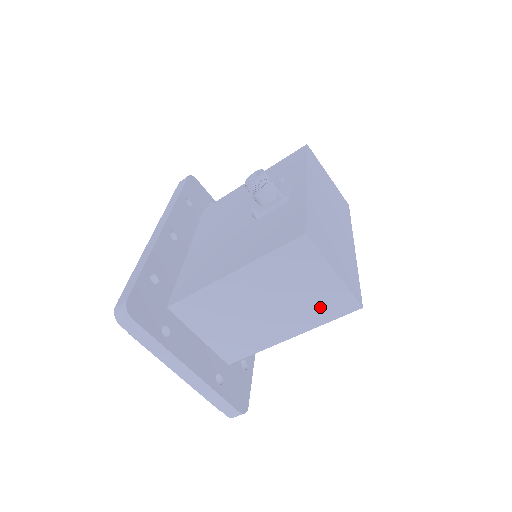
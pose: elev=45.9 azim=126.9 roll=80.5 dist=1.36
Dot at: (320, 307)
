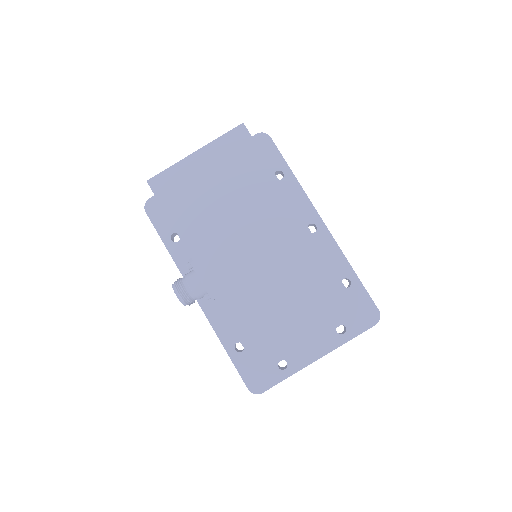
Dot at: occluded
